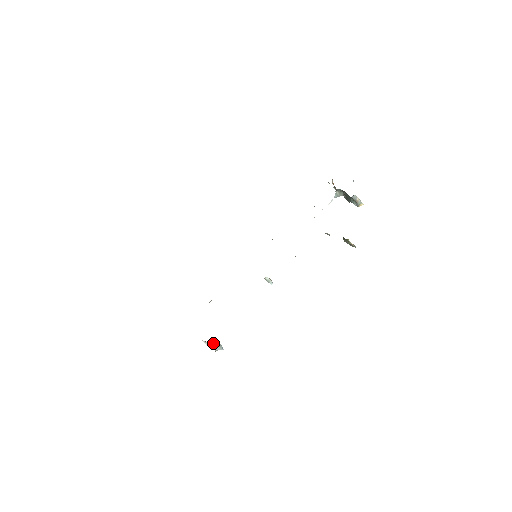
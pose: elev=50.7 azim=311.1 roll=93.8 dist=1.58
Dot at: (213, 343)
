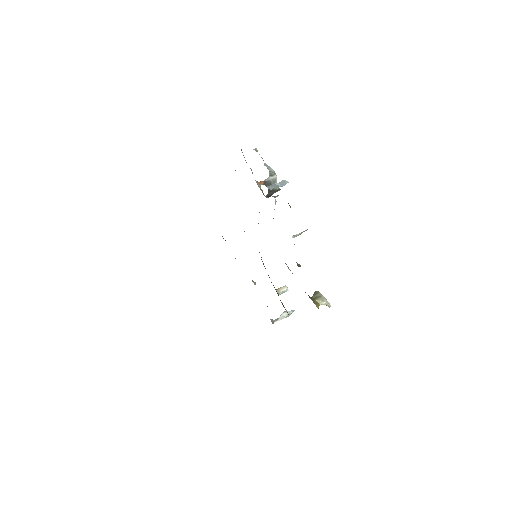
Dot at: (283, 317)
